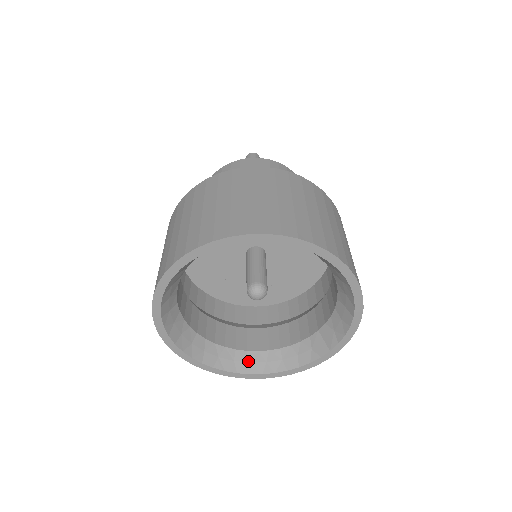
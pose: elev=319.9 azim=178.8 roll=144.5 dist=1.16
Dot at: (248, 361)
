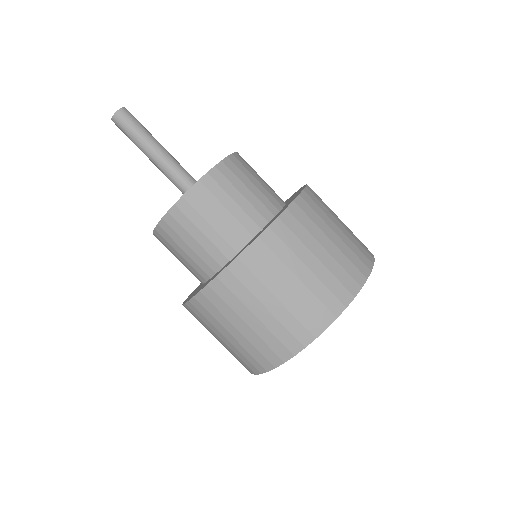
Dot at: occluded
